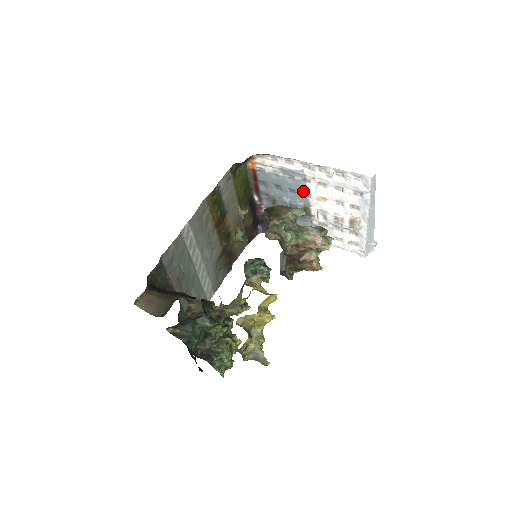
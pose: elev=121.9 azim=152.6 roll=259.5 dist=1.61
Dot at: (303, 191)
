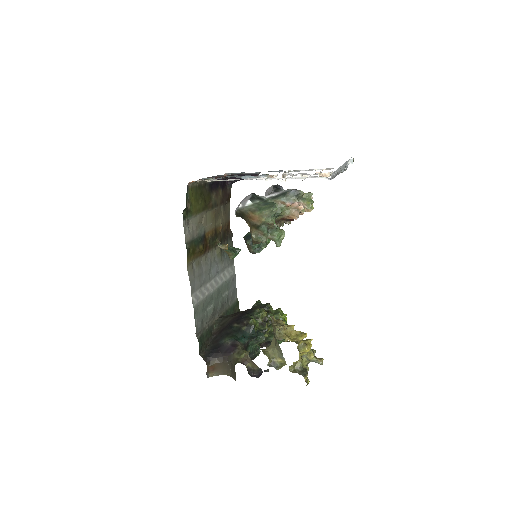
Dot at: occluded
